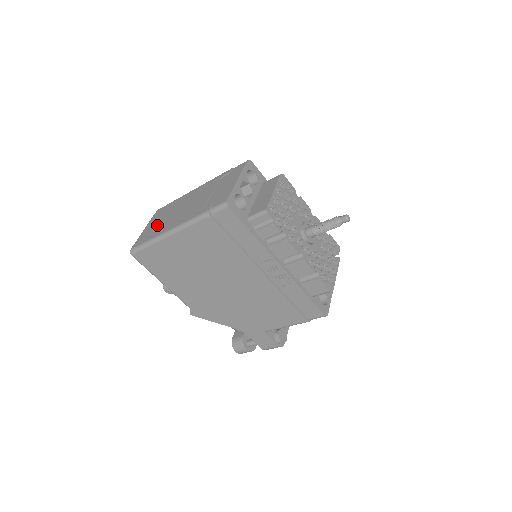
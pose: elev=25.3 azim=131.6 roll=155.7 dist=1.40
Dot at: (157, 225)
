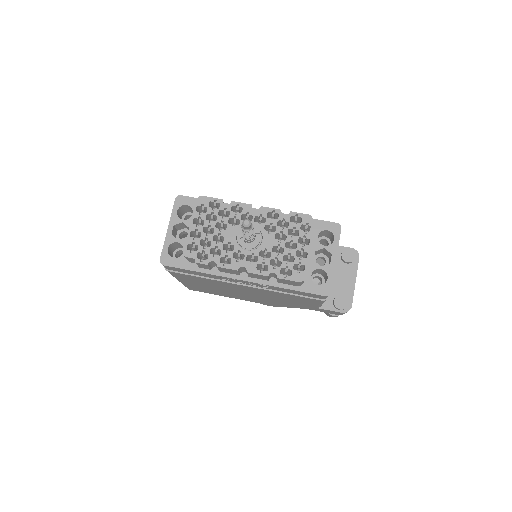
Dot at: occluded
